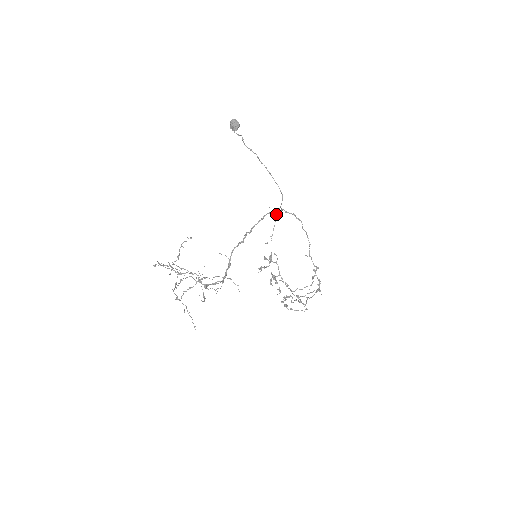
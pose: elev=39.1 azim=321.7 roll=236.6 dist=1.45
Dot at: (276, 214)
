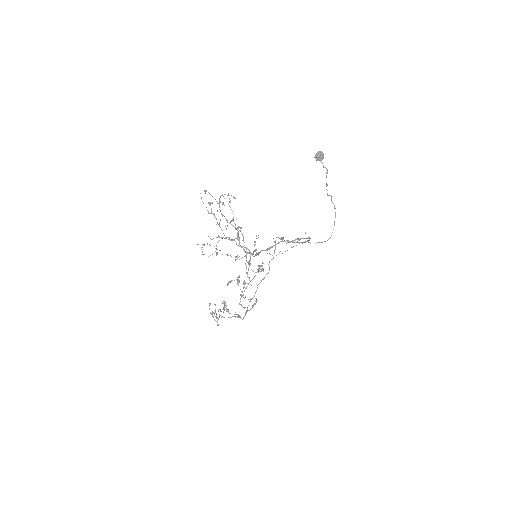
Dot at: (310, 243)
